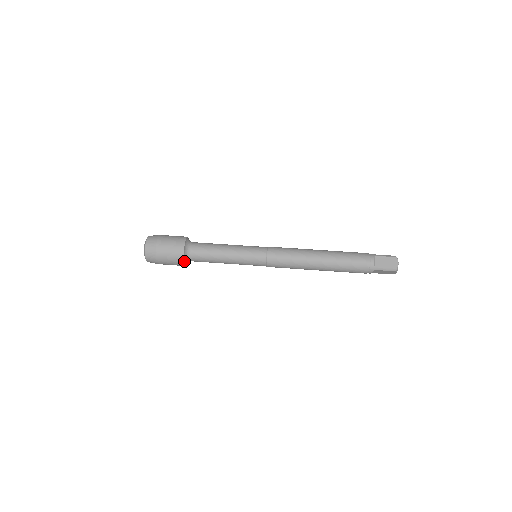
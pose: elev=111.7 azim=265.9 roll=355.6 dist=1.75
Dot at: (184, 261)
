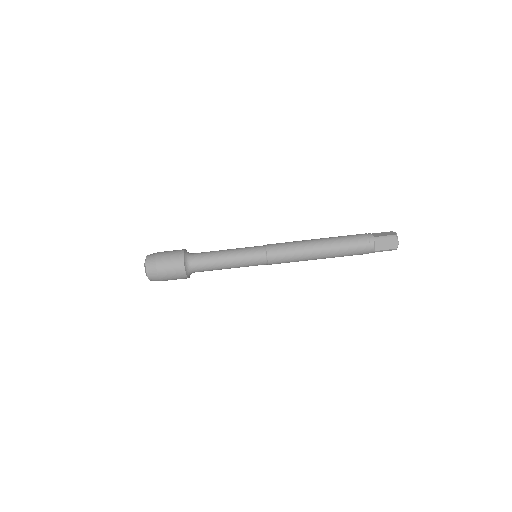
Dot at: (188, 277)
